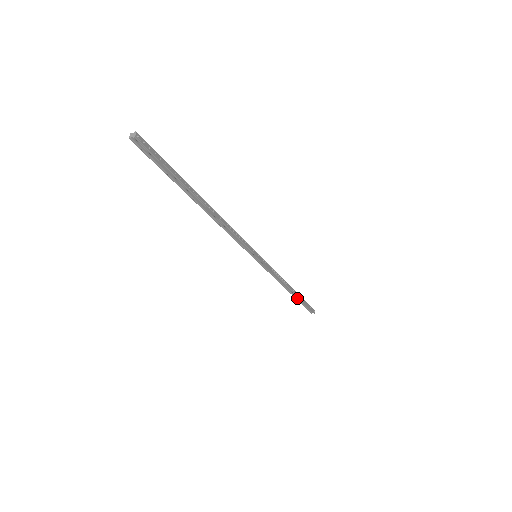
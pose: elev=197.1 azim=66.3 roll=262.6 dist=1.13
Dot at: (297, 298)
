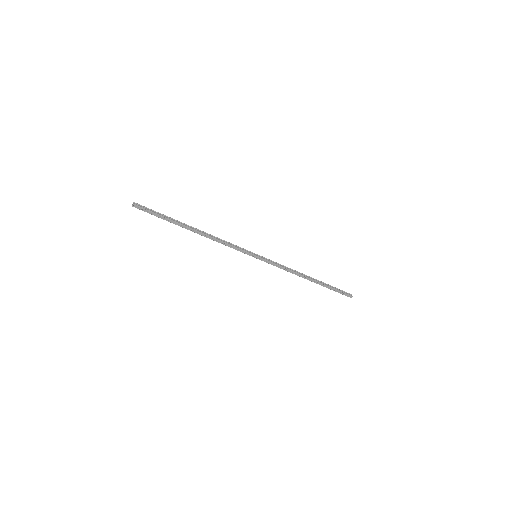
Dot at: (322, 284)
